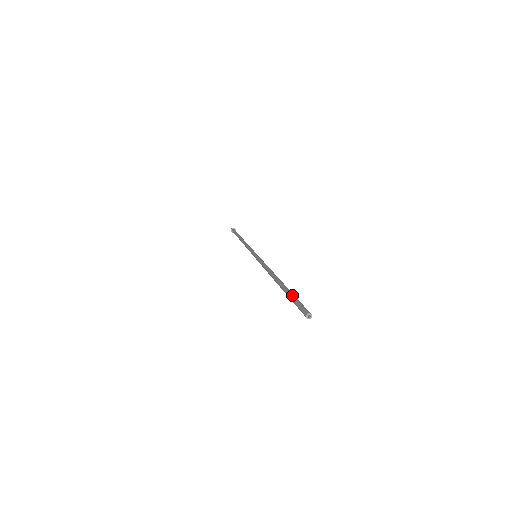
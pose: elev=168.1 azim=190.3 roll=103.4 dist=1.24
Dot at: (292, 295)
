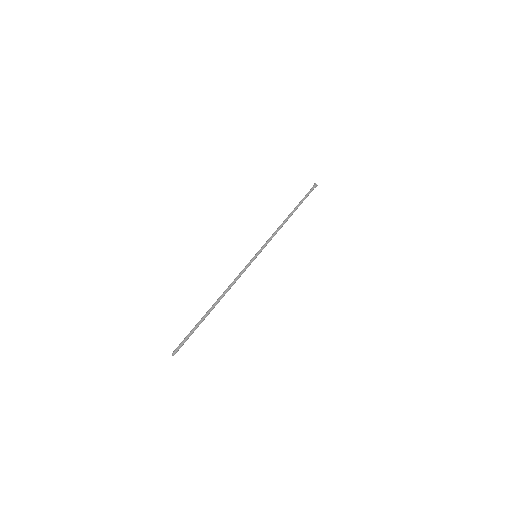
Dot at: (192, 330)
